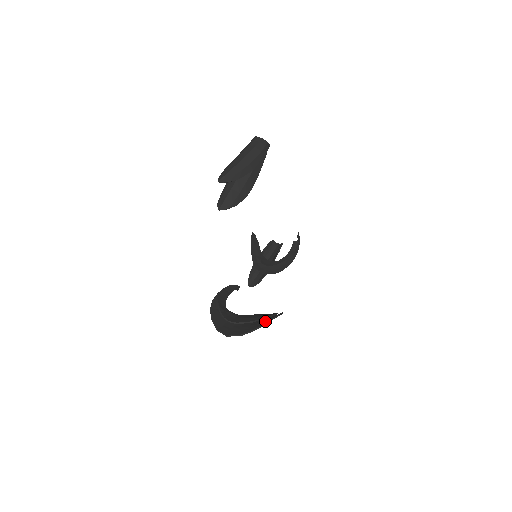
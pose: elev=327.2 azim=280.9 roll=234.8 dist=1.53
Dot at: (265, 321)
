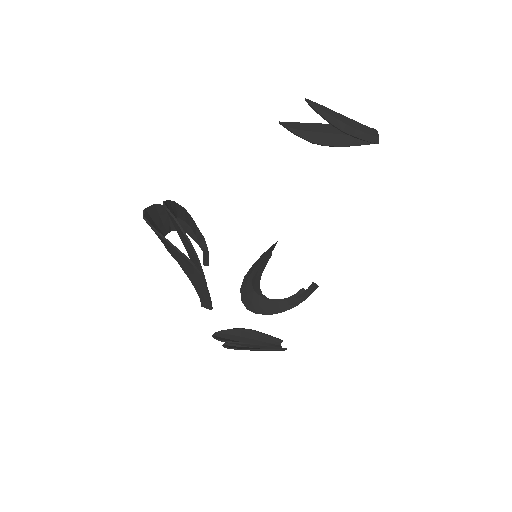
Dot at: (190, 261)
